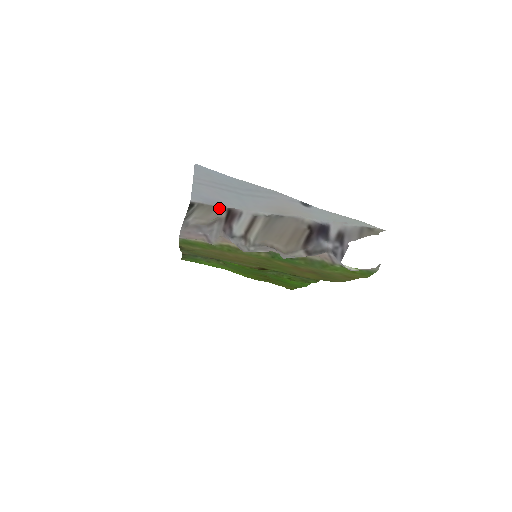
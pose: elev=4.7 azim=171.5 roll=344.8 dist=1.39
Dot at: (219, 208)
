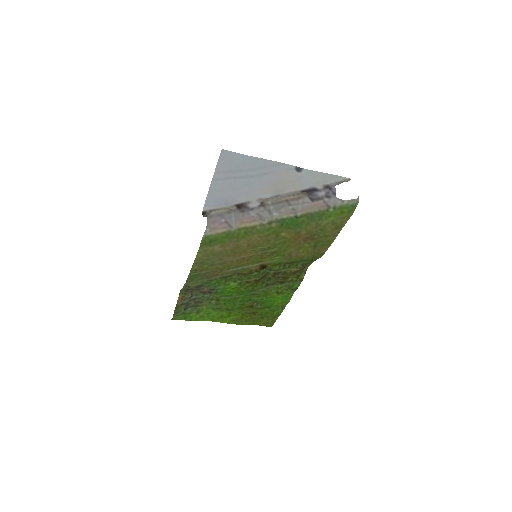
Dot at: (228, 207)
